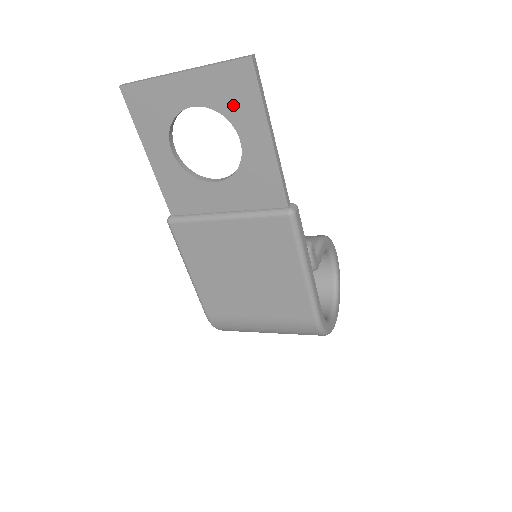
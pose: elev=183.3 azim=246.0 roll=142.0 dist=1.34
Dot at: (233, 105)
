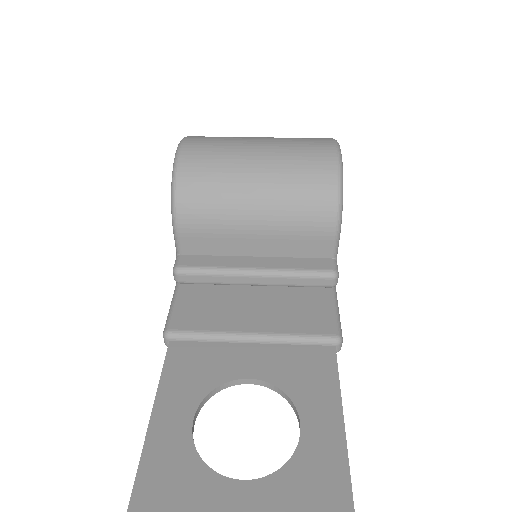
Dot at: (306, 480)
